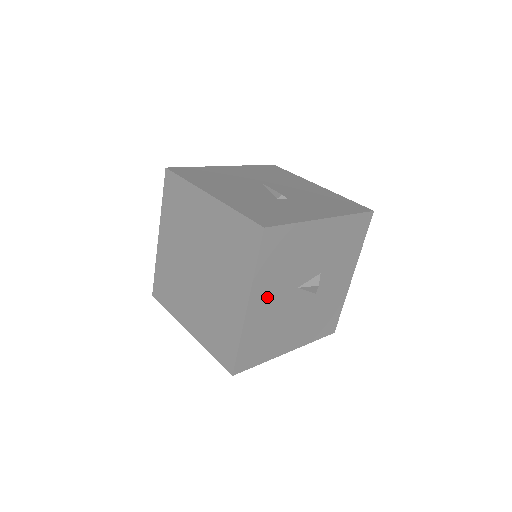
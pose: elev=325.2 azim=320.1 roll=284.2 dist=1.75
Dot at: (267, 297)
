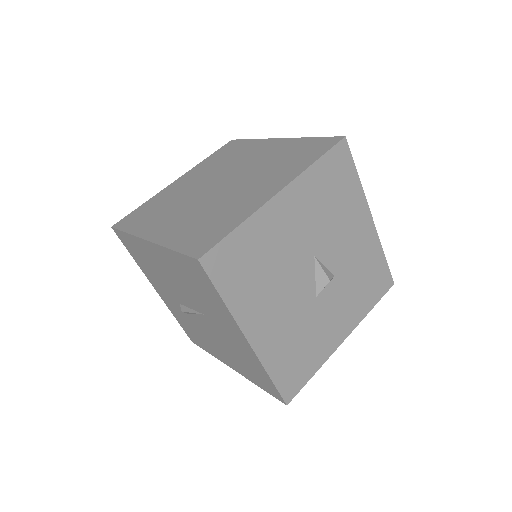
Dot at: (295, 214)
